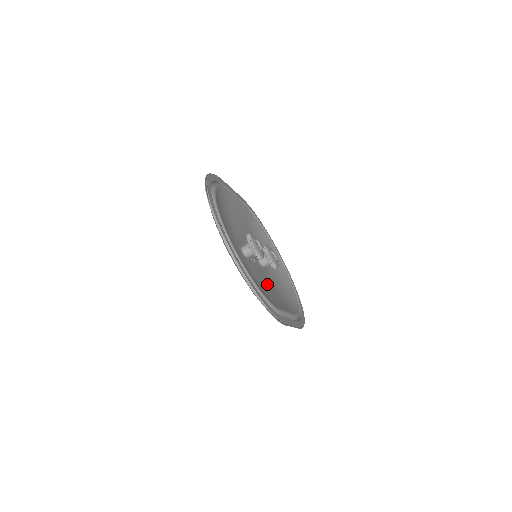
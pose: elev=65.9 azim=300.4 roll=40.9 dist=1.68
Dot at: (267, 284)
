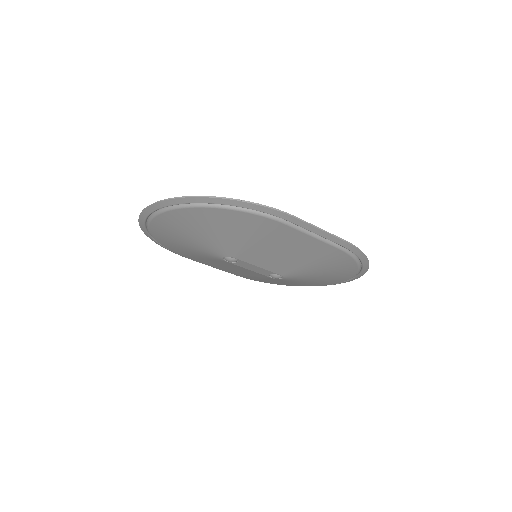
Dot at: occluded
